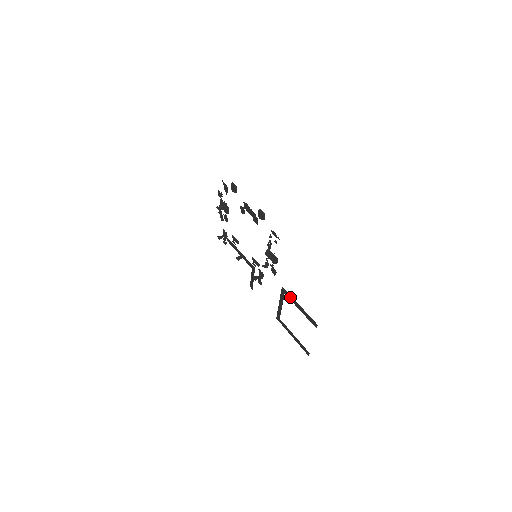
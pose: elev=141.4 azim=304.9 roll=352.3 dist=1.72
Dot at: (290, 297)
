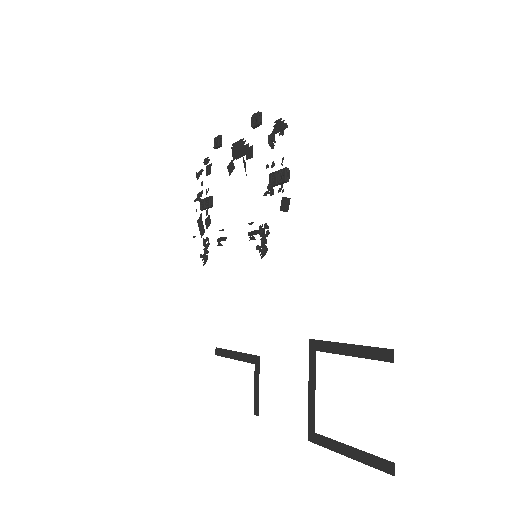
Dot at: (327, 346)
